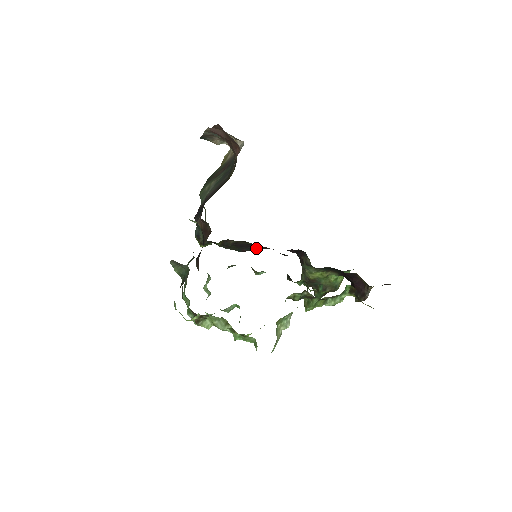
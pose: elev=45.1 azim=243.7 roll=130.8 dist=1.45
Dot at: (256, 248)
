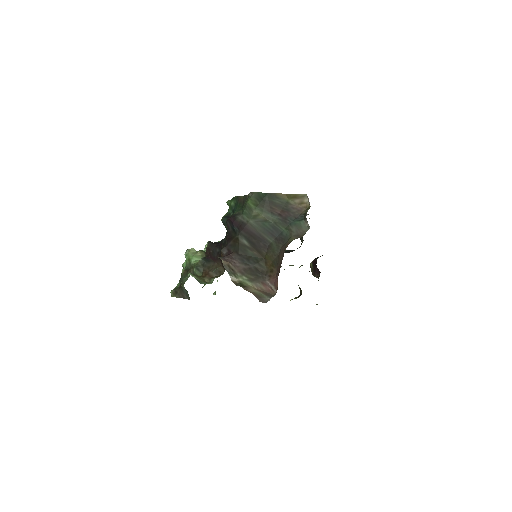
Dot at: occluded
